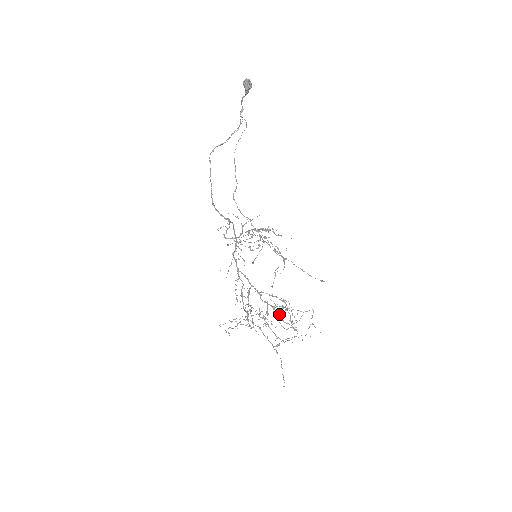
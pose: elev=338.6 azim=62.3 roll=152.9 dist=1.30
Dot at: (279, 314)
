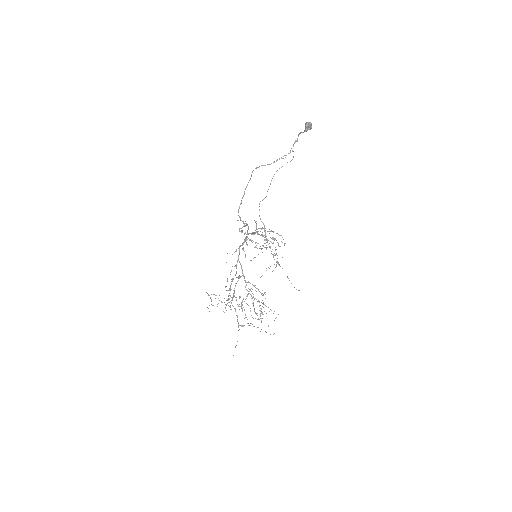
Dot at: occluded
